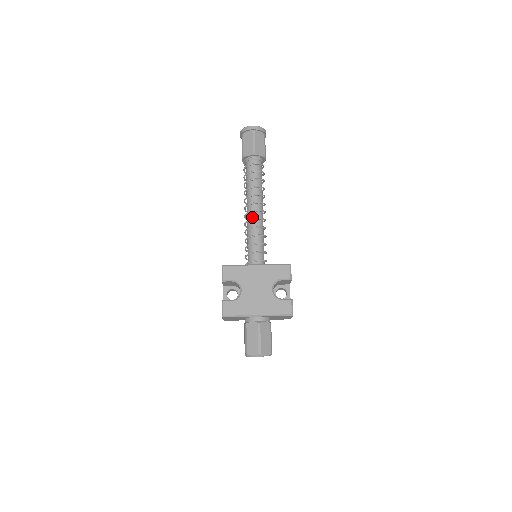
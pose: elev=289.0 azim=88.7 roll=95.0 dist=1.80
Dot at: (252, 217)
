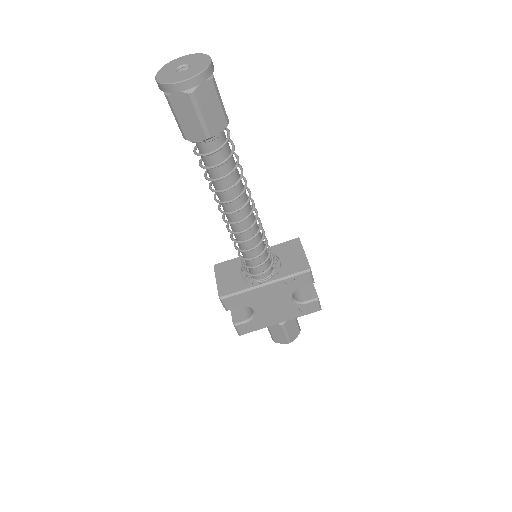
Dot at: (238, 226)
